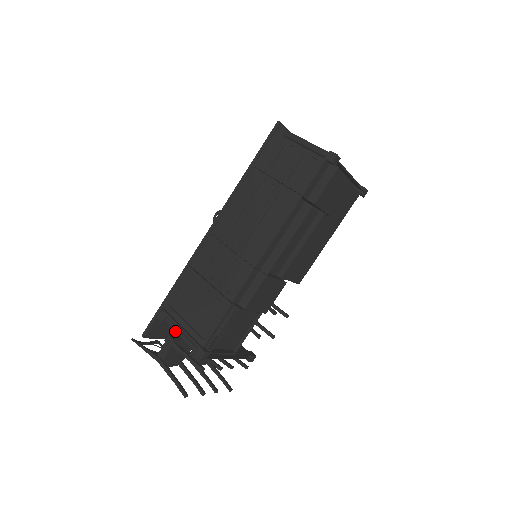
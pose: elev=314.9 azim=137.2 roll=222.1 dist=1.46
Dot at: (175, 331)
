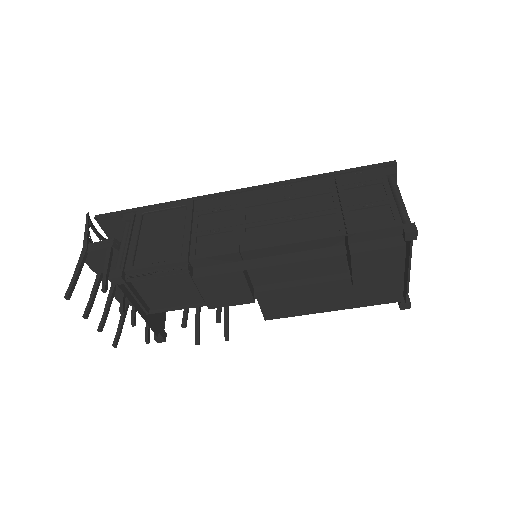
Dot at: (122, 238)
